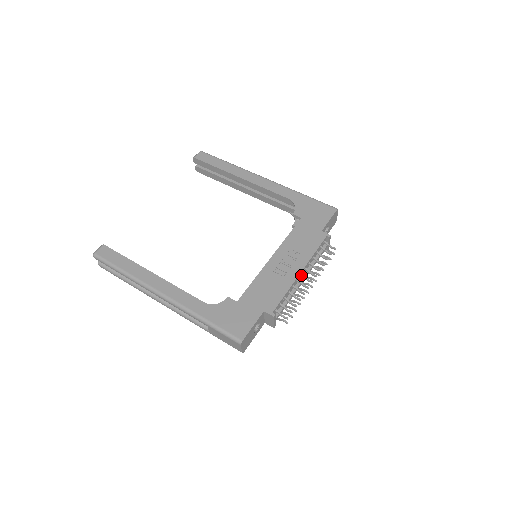
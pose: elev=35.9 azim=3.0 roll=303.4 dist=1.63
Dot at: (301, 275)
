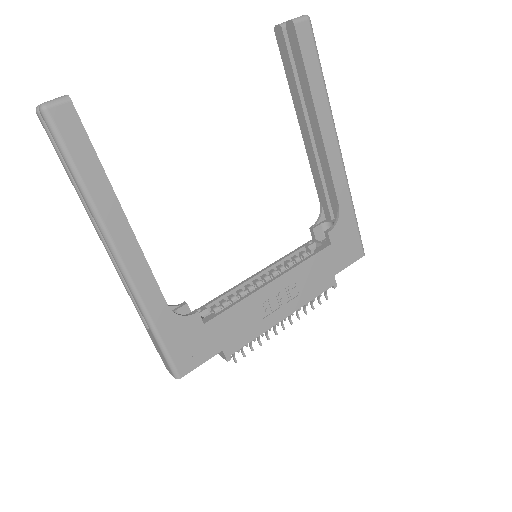
Dot at: (281, 318)
